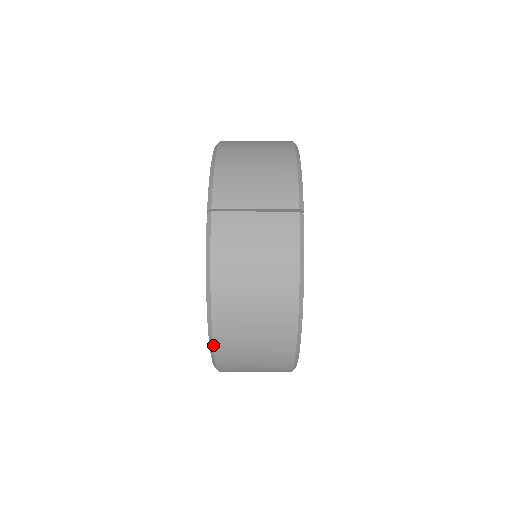
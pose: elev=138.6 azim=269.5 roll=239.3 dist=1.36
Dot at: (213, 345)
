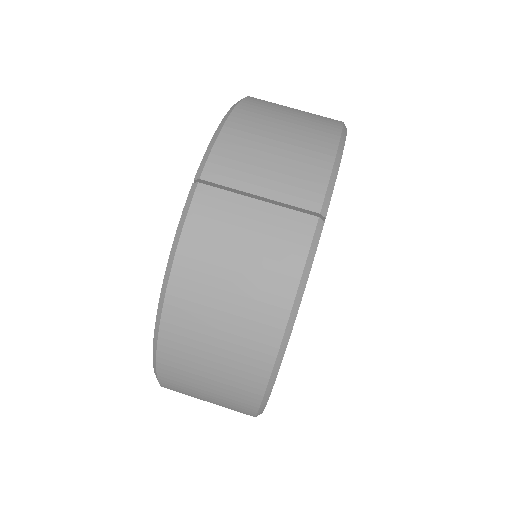
Dot at: (156, 359)
